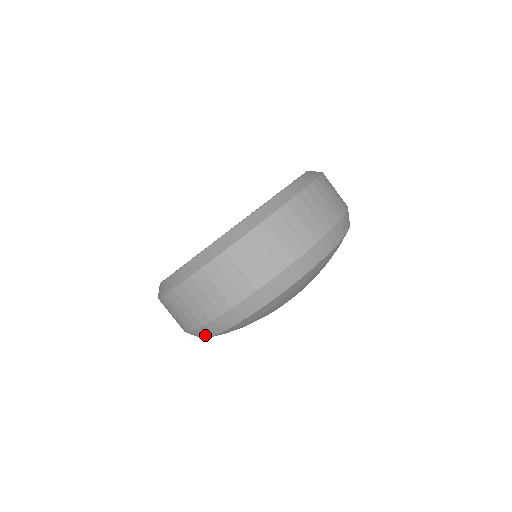
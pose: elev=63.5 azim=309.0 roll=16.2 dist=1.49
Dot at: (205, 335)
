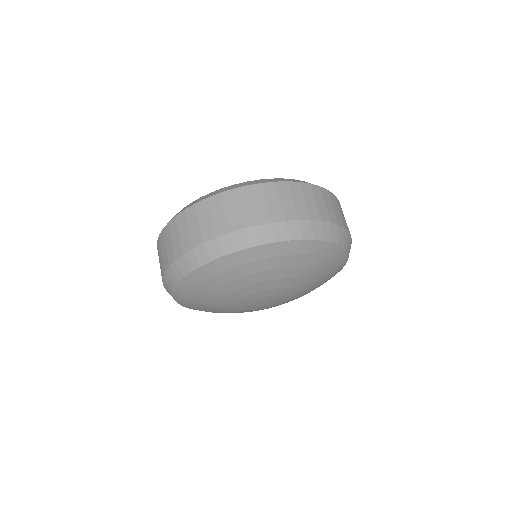
Dot at: (175, 279)
